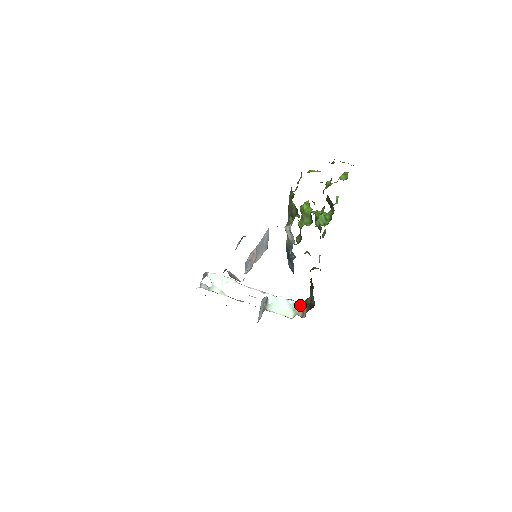
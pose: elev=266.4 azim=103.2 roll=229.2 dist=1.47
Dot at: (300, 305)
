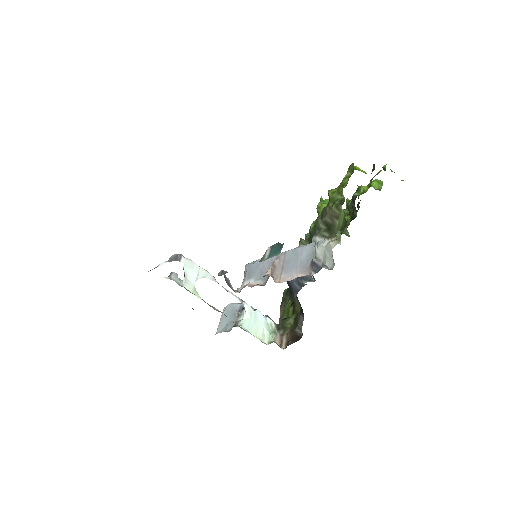
Dot at: occluded
